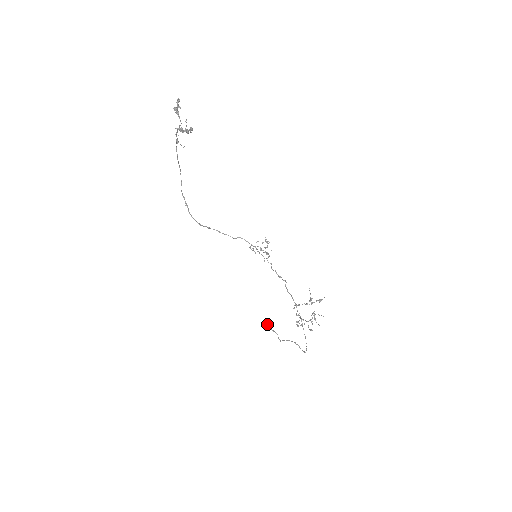
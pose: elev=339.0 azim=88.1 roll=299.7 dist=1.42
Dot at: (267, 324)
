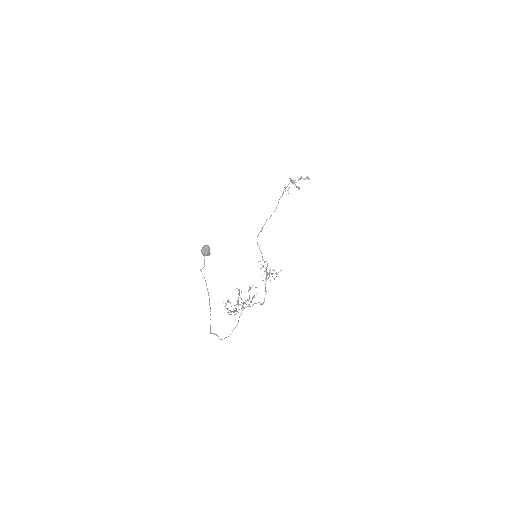
Dot at: (205, 245)
